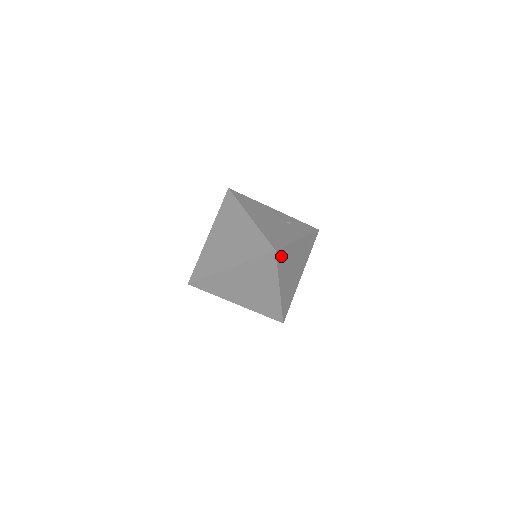
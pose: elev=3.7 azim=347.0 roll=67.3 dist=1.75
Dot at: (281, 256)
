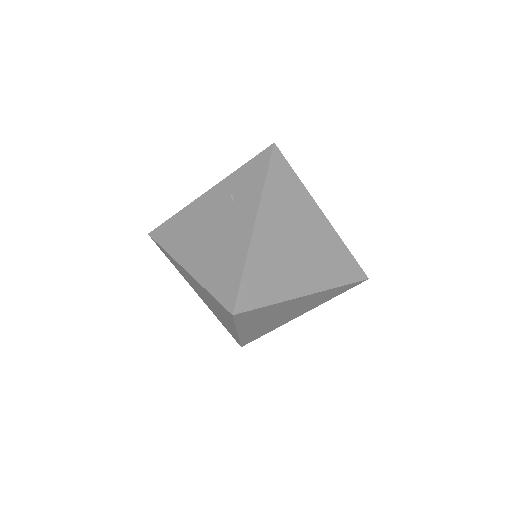
Dot at: (252, 292)
